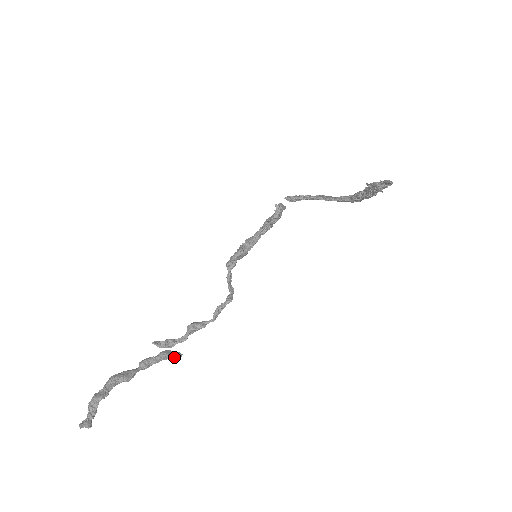
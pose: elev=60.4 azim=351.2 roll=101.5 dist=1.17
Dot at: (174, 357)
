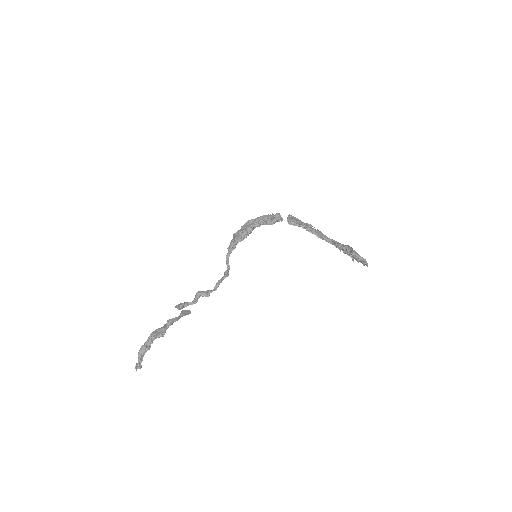
Dot at: (187, 314)
